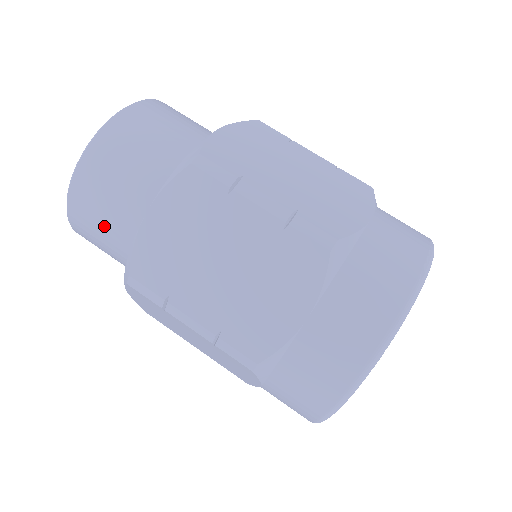
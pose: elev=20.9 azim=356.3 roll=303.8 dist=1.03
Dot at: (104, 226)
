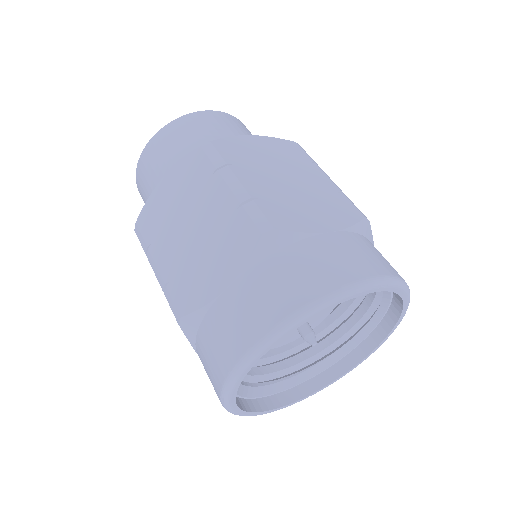
Dot at: (194, 138)
